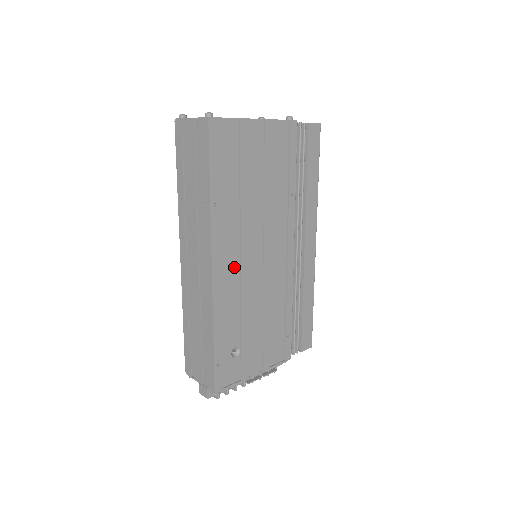
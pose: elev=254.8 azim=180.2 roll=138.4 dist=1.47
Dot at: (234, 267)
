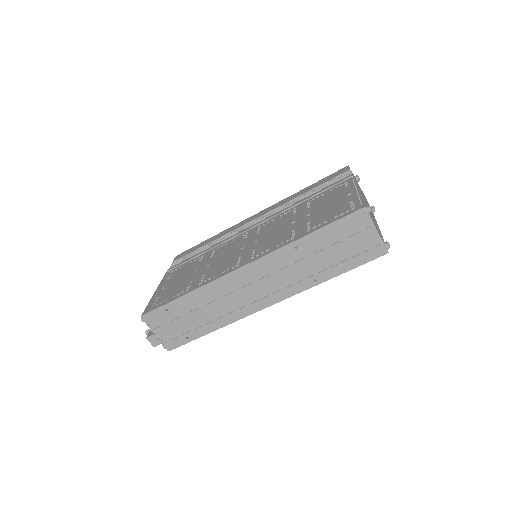
Dot at: occluded
